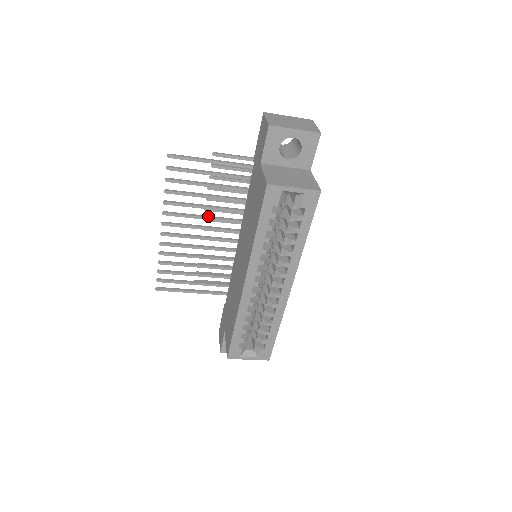
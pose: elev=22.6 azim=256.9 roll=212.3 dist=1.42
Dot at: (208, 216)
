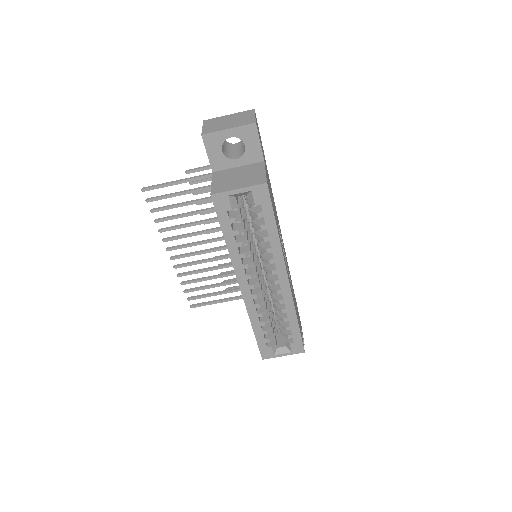
Dot at: (204, 230)
